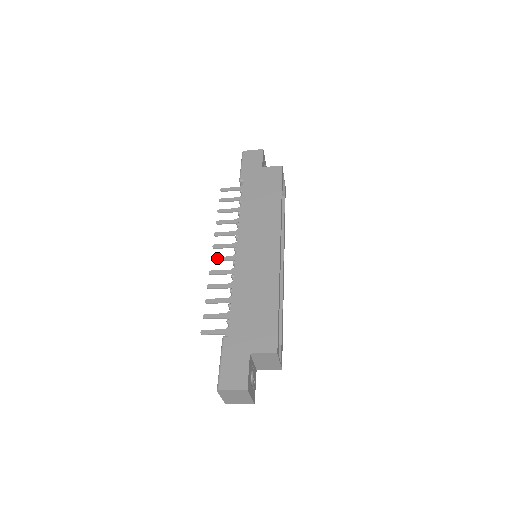
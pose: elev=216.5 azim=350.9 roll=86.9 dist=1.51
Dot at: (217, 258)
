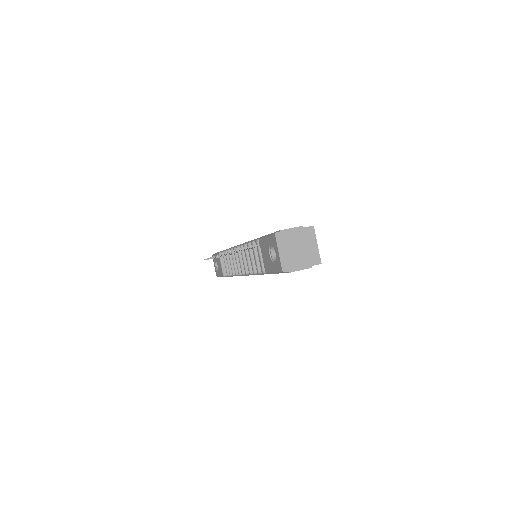
Dot at: occluded
